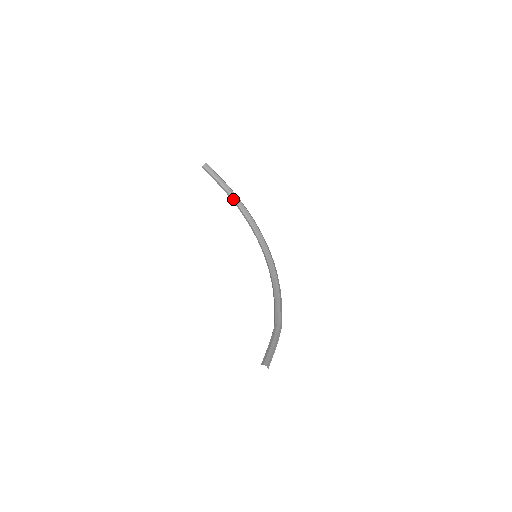
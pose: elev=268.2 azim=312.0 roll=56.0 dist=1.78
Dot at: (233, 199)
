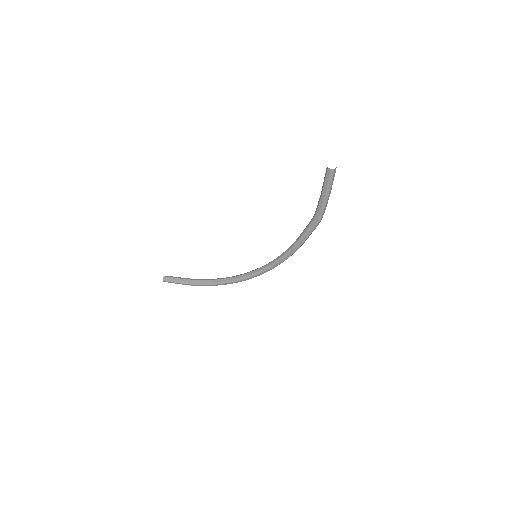
Dot at: (204, 280)
